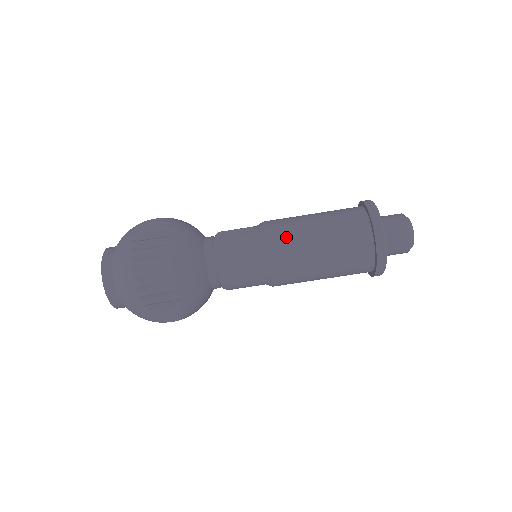
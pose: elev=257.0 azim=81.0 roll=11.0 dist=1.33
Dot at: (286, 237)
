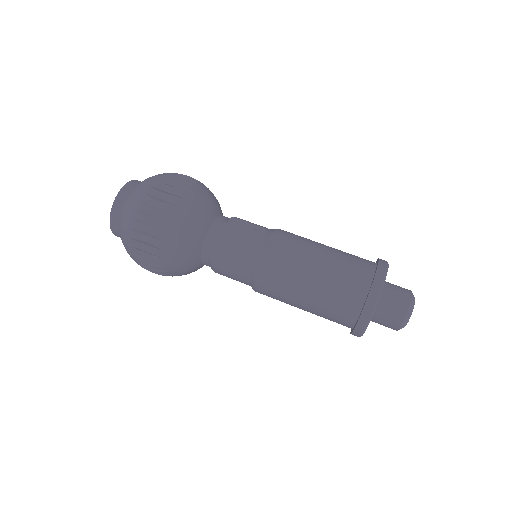
Dot at: (286, 255)
